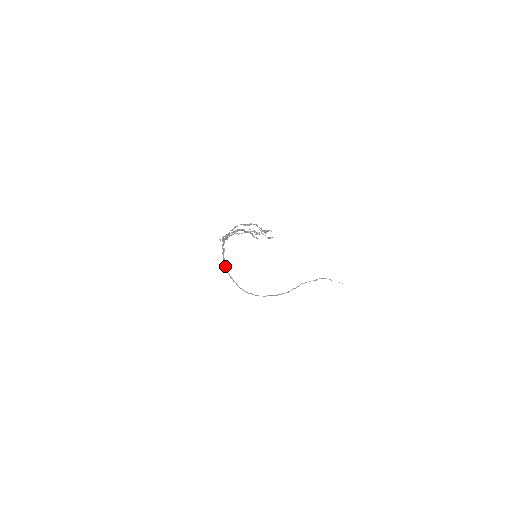
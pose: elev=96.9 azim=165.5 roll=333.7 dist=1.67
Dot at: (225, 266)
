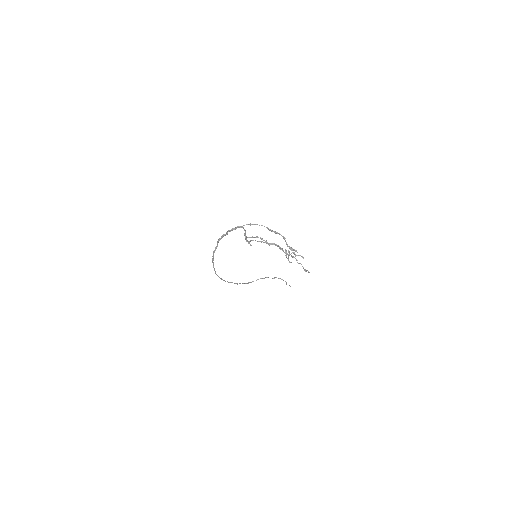
Dot at: (215, 247)
